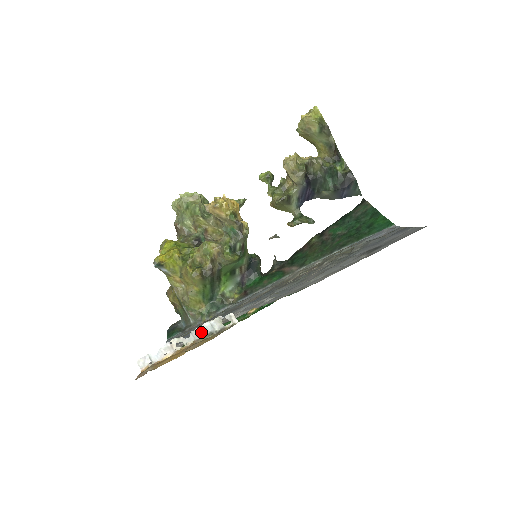
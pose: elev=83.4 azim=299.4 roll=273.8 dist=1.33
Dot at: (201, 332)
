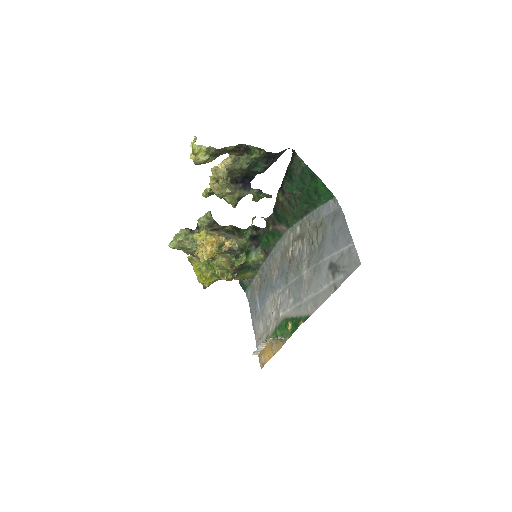
Dot at: occluded
